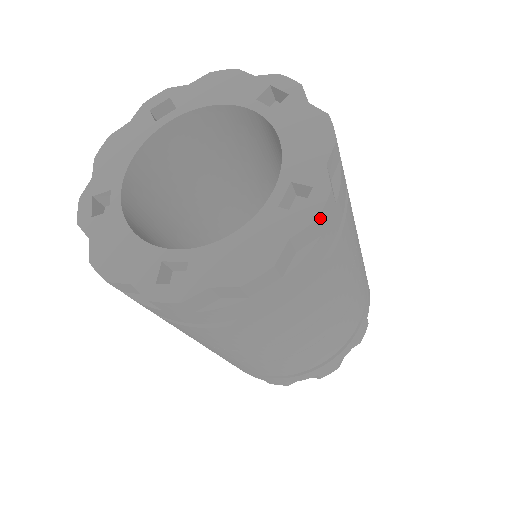
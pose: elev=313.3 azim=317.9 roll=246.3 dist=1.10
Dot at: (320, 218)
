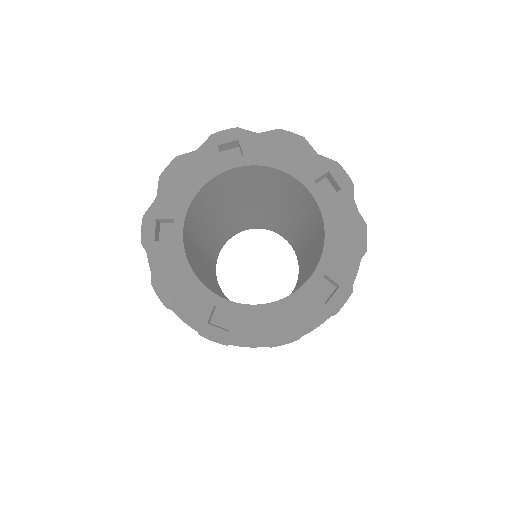
Dot at: (338, 311)
